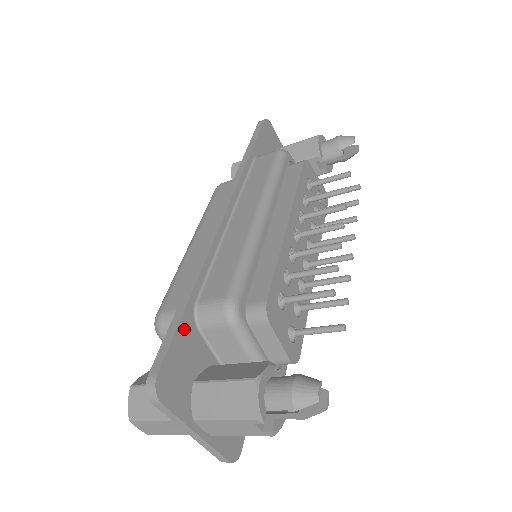
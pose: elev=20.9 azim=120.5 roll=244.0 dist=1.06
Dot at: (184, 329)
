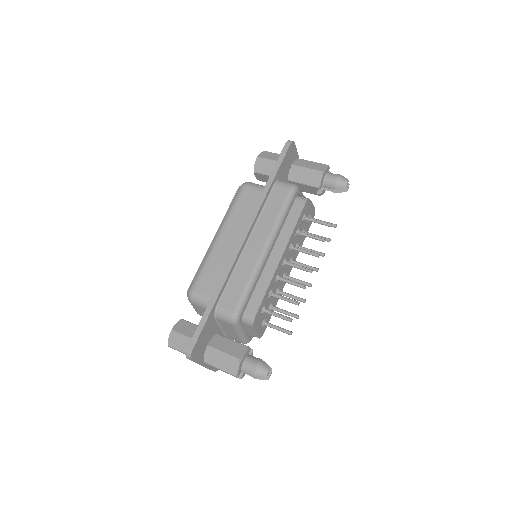
Dot at: (208, 322)
